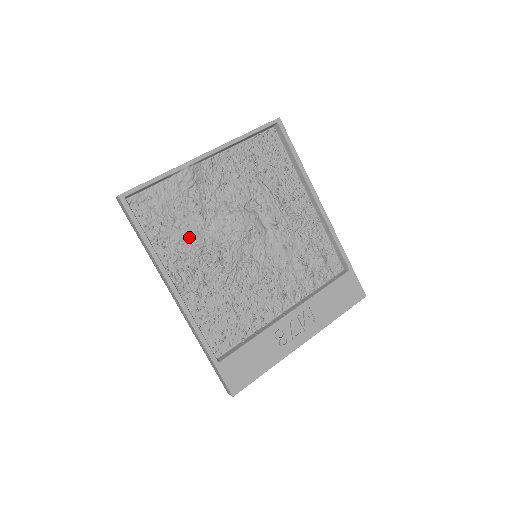
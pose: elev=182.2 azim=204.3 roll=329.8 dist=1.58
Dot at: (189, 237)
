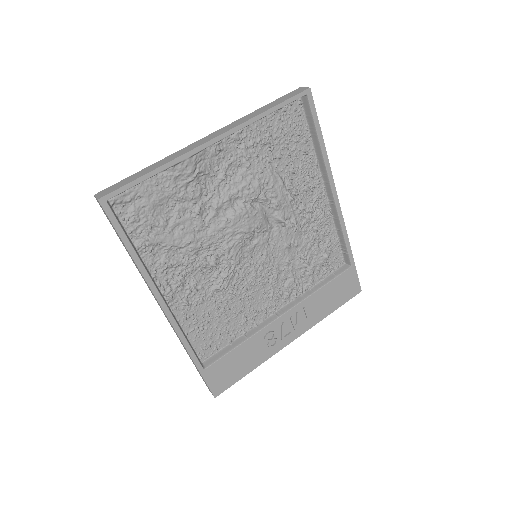
Dot at: (183, 242)
